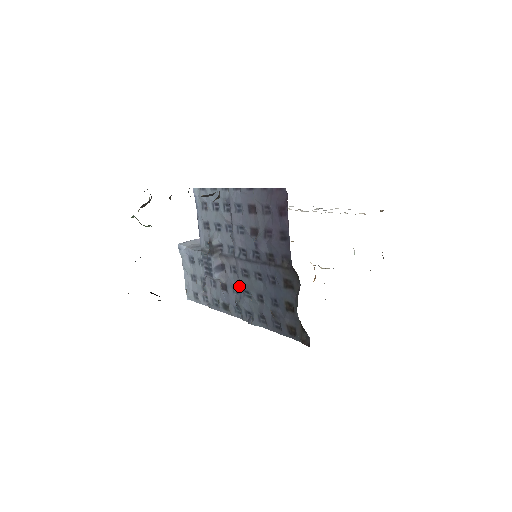
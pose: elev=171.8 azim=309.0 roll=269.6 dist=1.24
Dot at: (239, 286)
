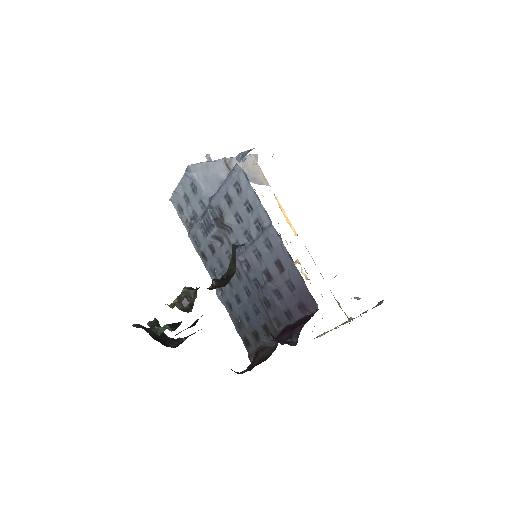
Dot at: (226, 270)
